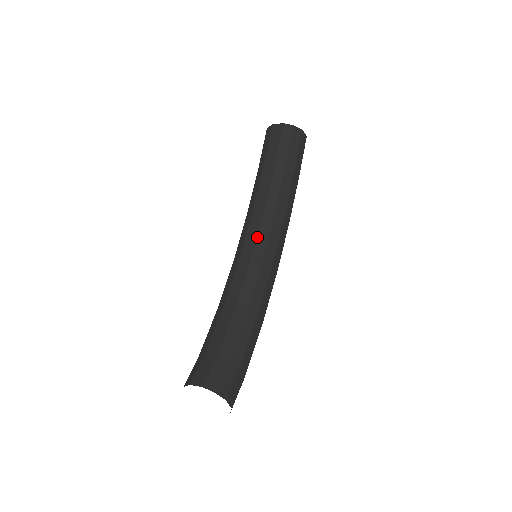
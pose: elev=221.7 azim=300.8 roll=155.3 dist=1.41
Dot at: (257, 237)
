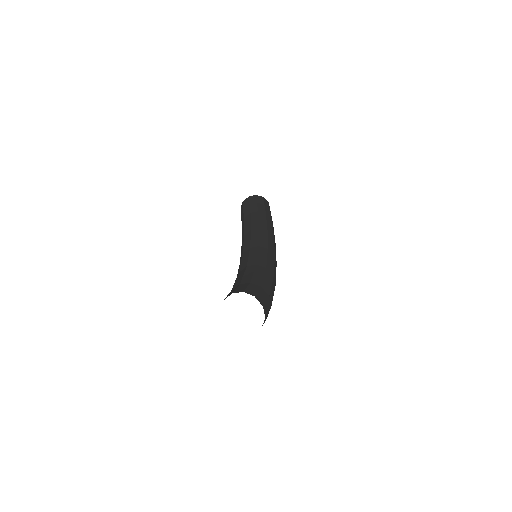
Dot at: (251, 240)
